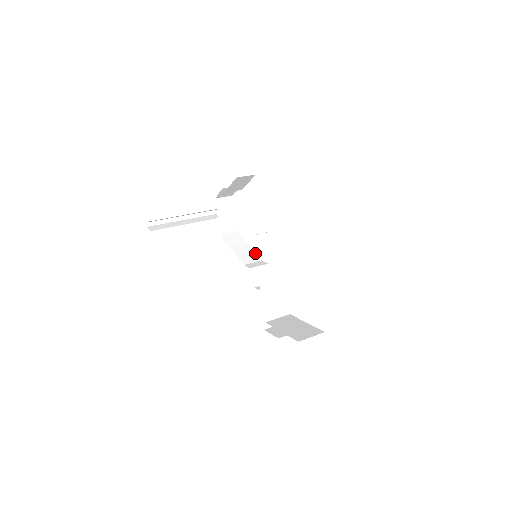
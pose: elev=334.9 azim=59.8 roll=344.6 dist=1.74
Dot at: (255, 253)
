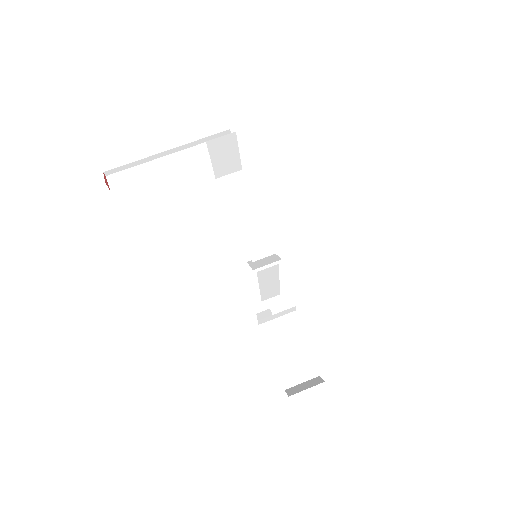
Dot at: (260, 224)
